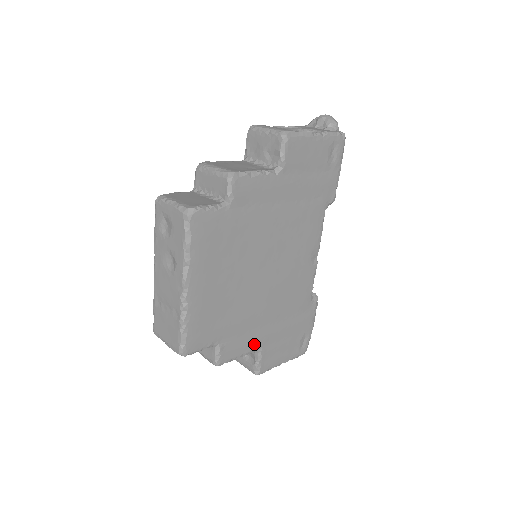
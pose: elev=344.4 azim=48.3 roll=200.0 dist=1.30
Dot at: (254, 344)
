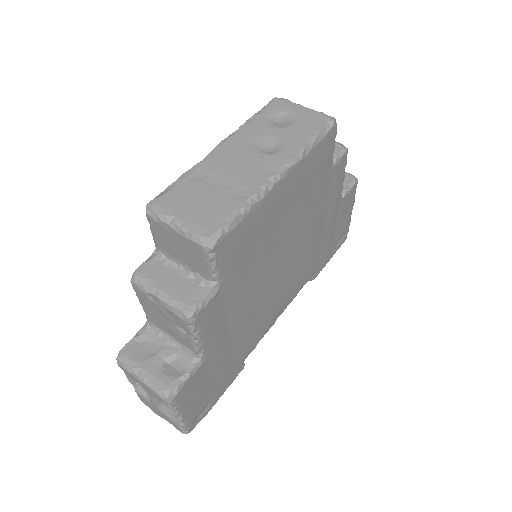
Dot at: (211, 342)
